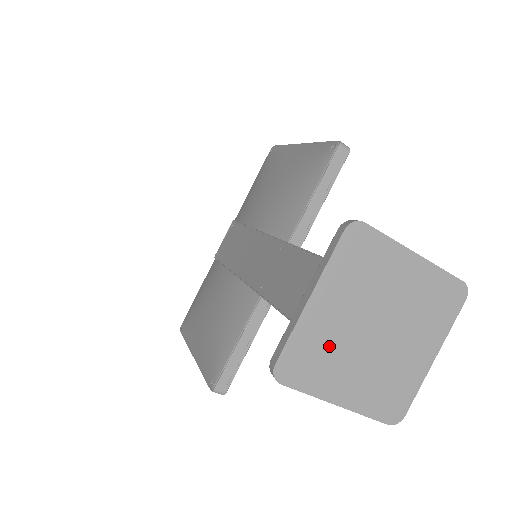
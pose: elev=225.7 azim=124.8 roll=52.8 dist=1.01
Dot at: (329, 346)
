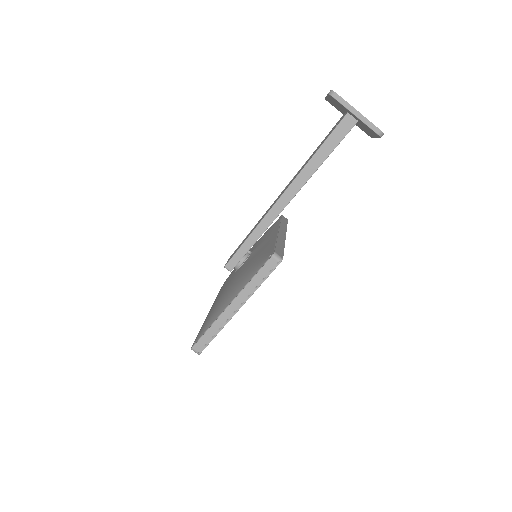
Dot at: occluded
